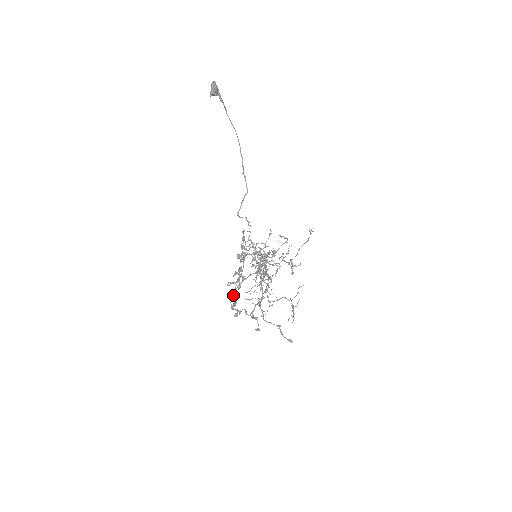
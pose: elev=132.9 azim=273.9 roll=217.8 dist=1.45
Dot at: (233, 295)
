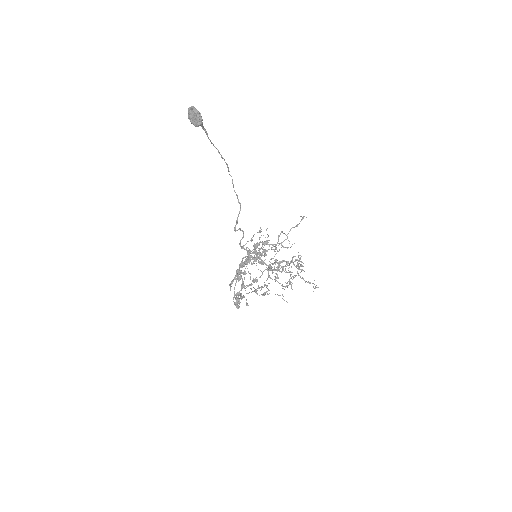
Dot at: (234, 294)
